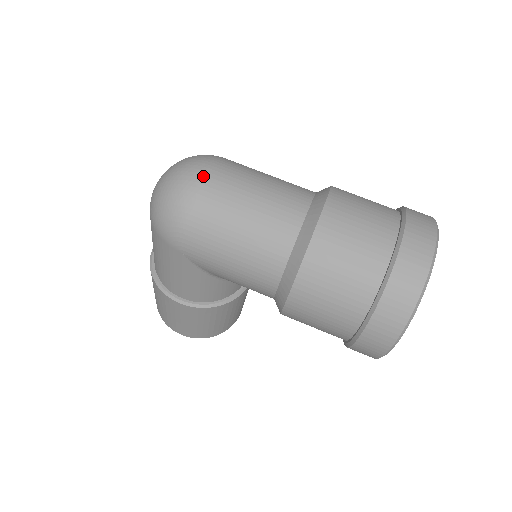
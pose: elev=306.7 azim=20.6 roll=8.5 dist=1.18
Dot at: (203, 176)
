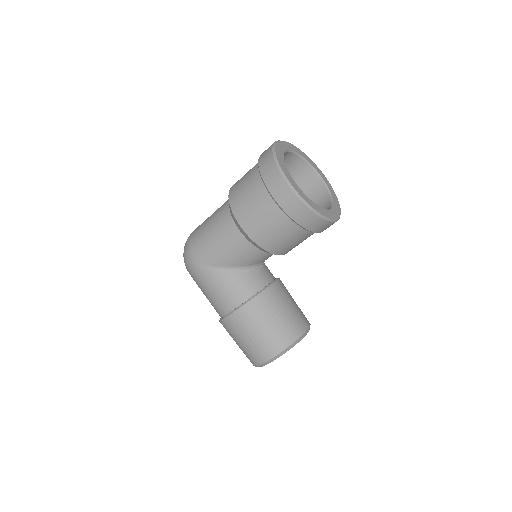
Dot at: occluded
